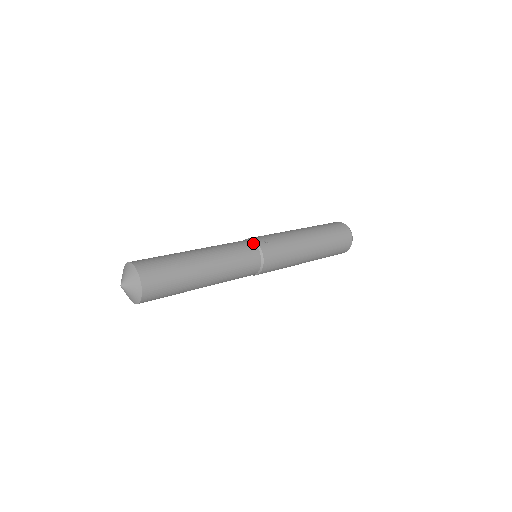
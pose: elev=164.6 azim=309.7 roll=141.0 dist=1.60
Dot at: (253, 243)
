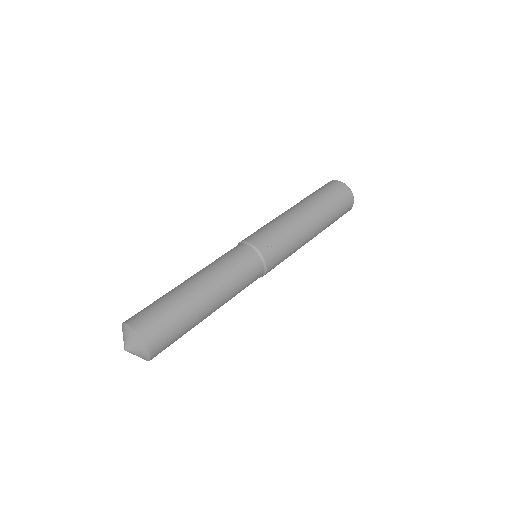
Dot at: (253, 250)
